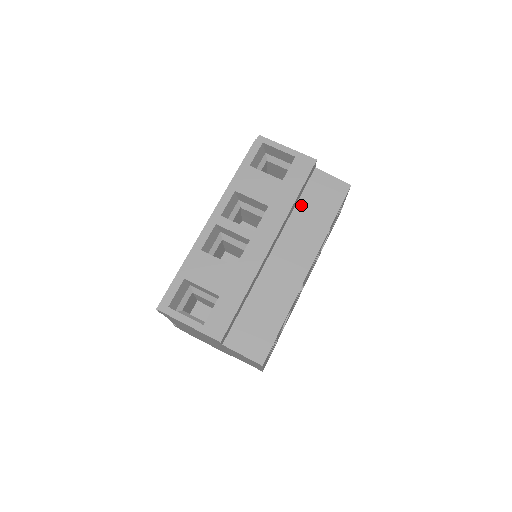
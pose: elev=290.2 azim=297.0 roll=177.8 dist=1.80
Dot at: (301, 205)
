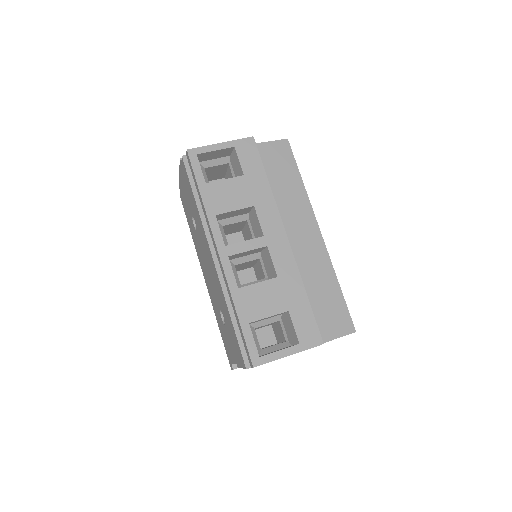
Dot at: occluded
